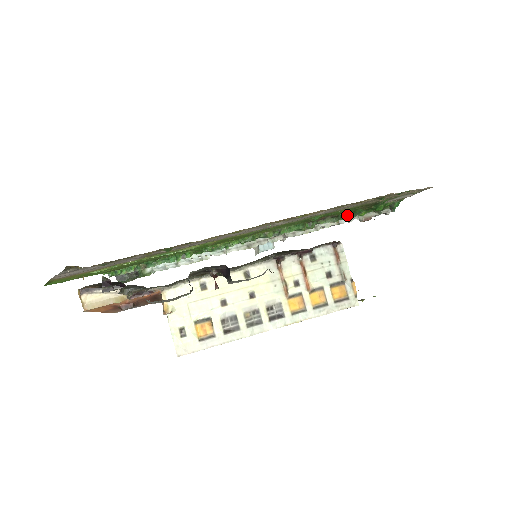
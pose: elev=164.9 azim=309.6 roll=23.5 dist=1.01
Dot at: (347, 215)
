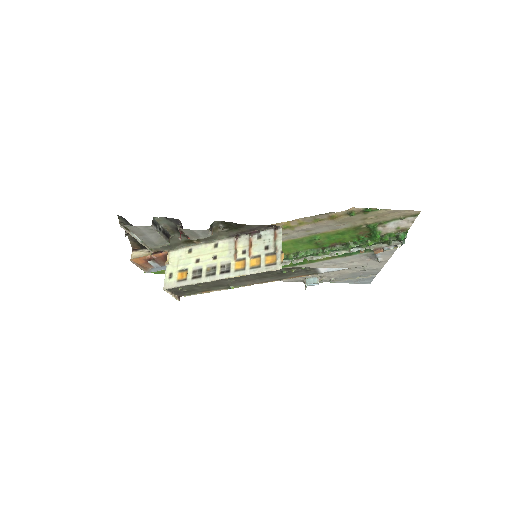
Dot at: (355, 243)
